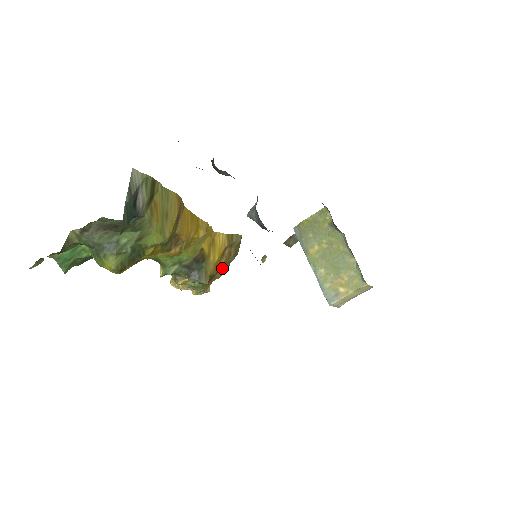
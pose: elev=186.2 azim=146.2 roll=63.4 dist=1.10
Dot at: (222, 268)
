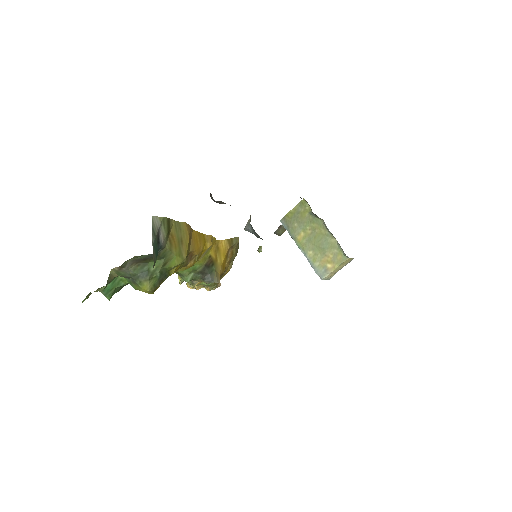
Dot at: (228, 266)
